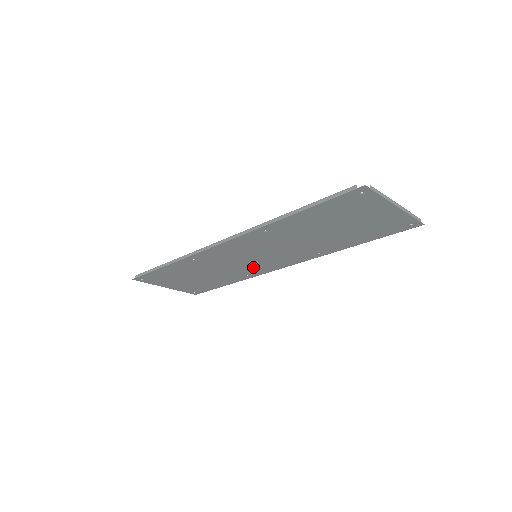
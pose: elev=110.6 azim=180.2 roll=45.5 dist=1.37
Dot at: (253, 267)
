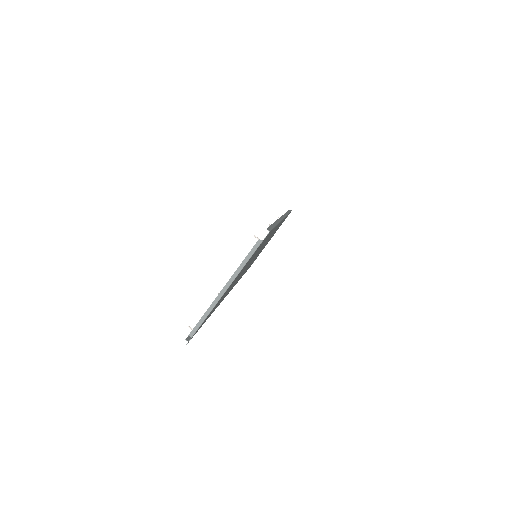
Dot at: occluded
